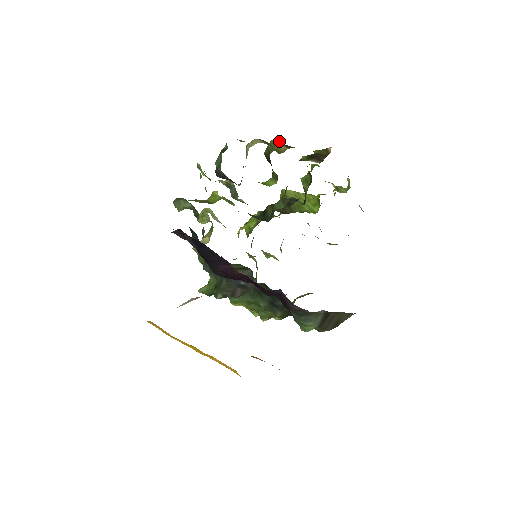
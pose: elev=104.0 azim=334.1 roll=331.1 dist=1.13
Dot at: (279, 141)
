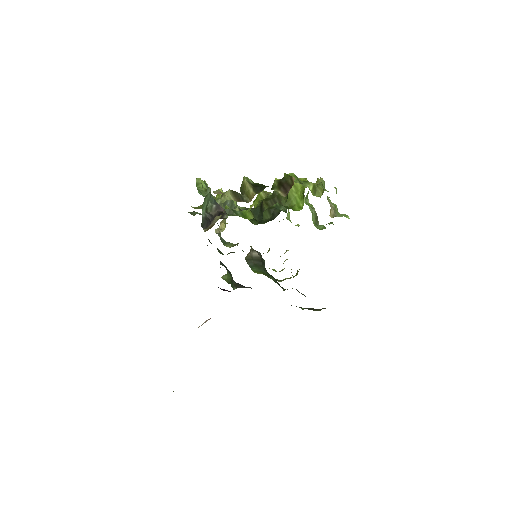
Dot at: (248, 183)
